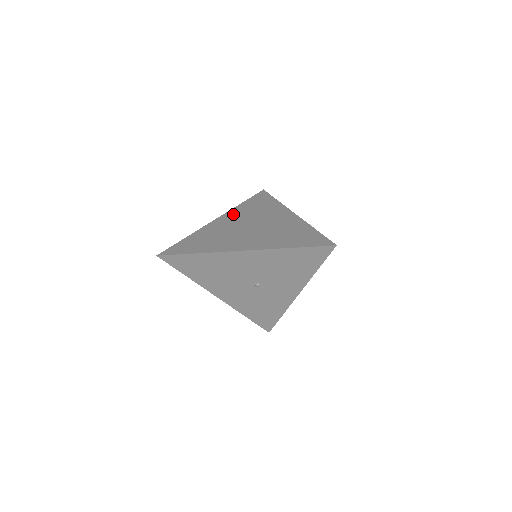
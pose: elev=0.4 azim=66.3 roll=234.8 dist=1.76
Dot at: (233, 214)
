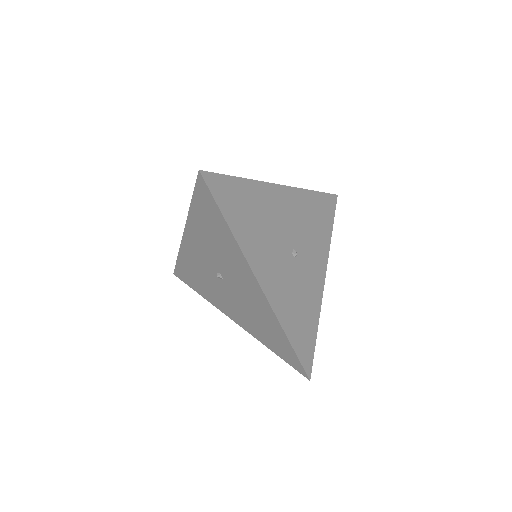
Dot at: occluded
